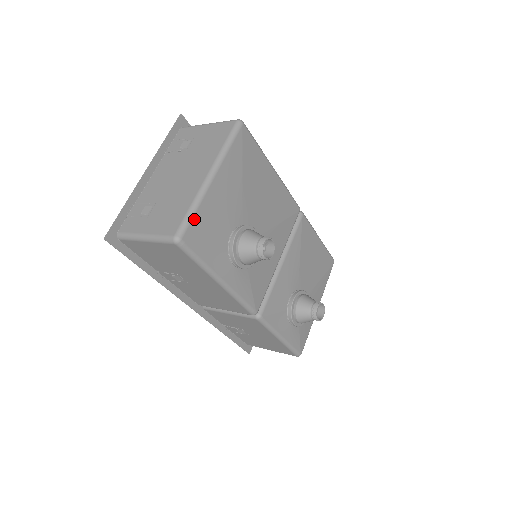
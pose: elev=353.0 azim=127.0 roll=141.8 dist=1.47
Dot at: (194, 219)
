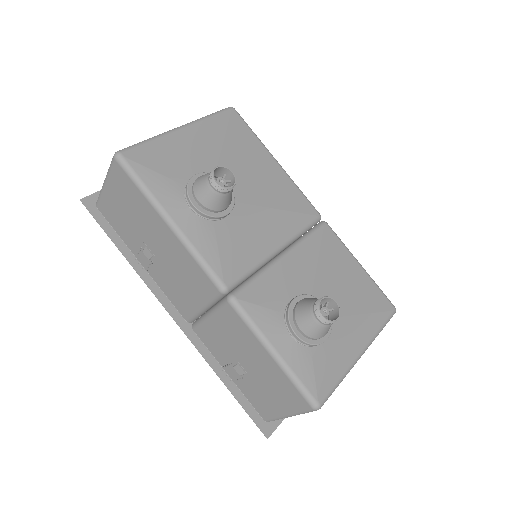
Dot at: (144, 146)
